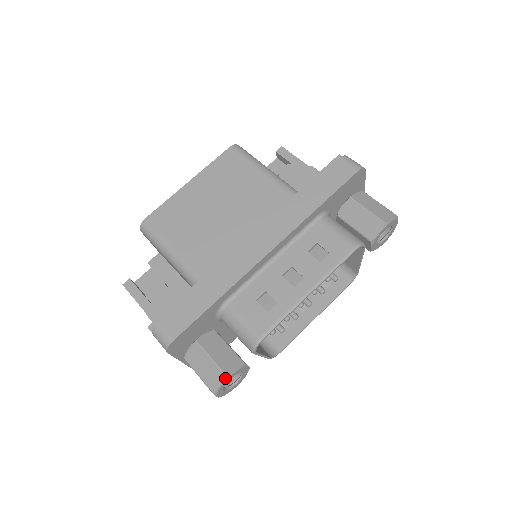
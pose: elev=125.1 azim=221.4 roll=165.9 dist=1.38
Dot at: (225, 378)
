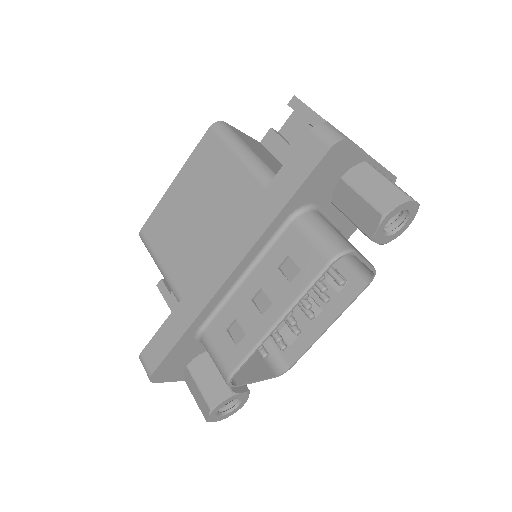
Dot at: (210, 410)
